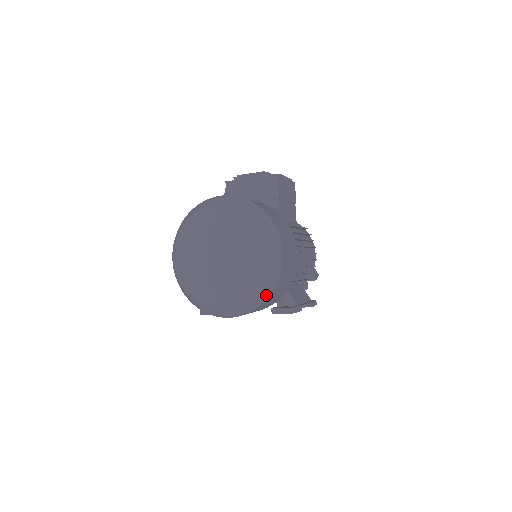
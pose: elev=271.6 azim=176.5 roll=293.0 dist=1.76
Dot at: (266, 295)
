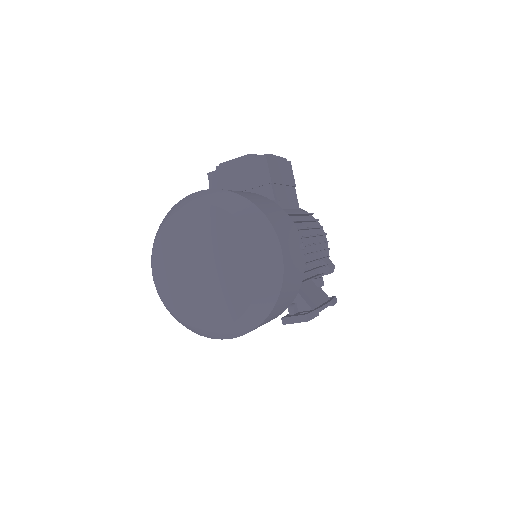
Dot at: (270, 306)
